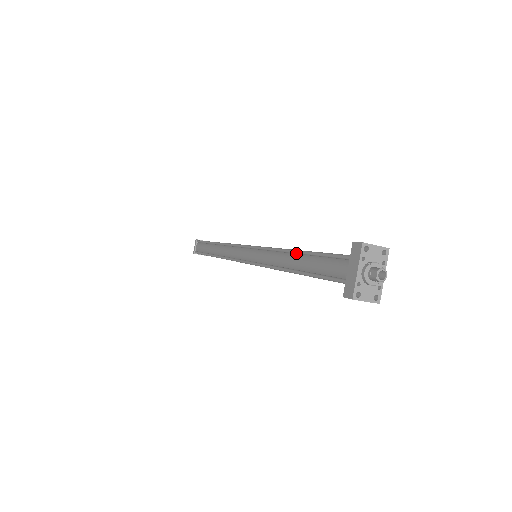
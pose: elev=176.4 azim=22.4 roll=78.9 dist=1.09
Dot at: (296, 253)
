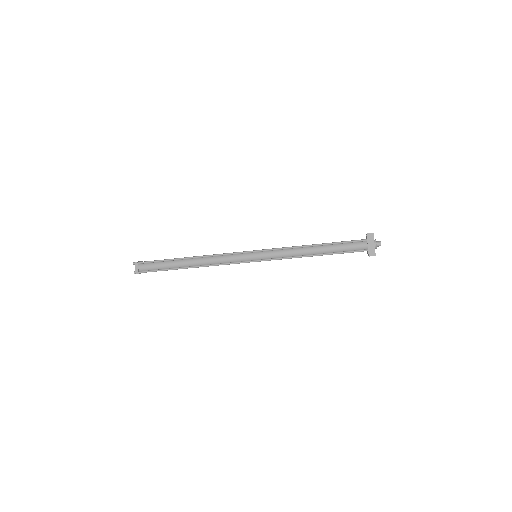
Dot at: (318, 246)
